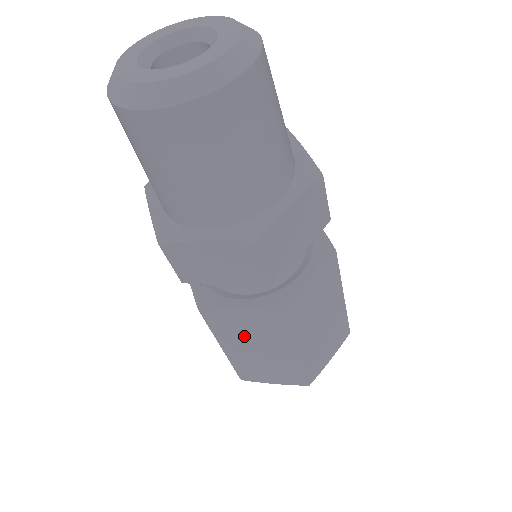
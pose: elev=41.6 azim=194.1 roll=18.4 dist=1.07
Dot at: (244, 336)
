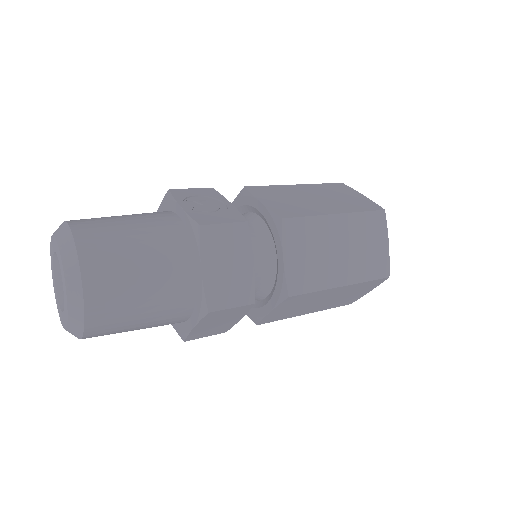
Dot at: (301, 308)
